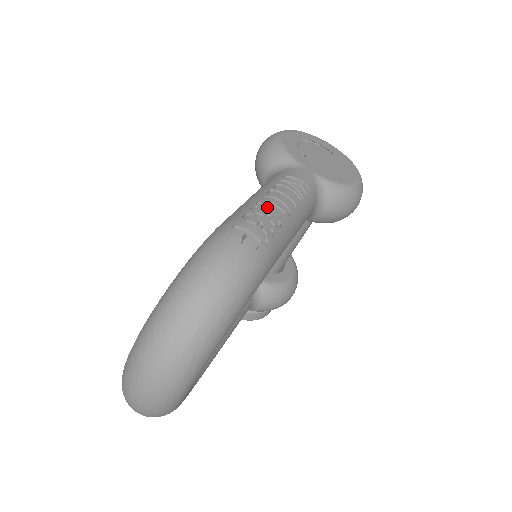
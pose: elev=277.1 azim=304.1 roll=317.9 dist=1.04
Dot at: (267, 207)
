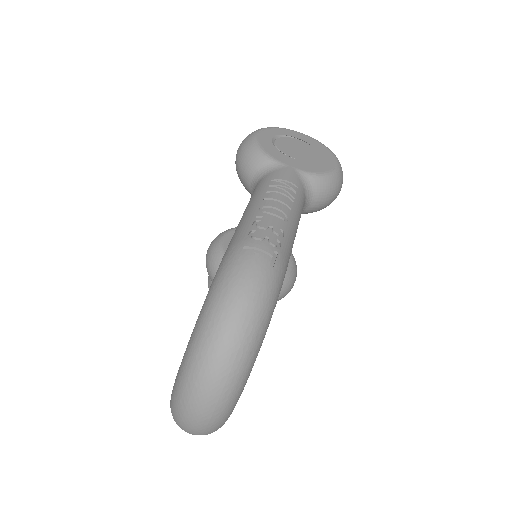
Dot at: (267, 219)
